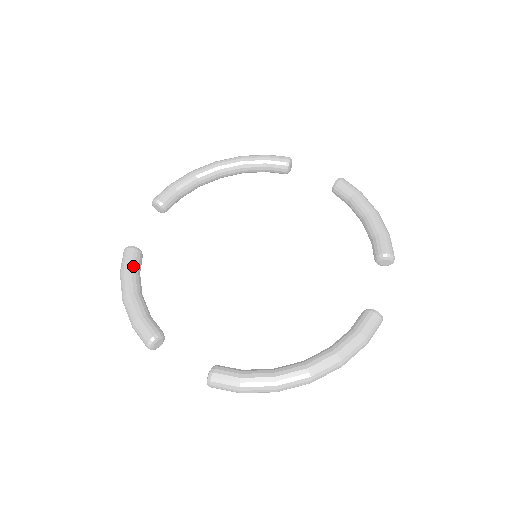
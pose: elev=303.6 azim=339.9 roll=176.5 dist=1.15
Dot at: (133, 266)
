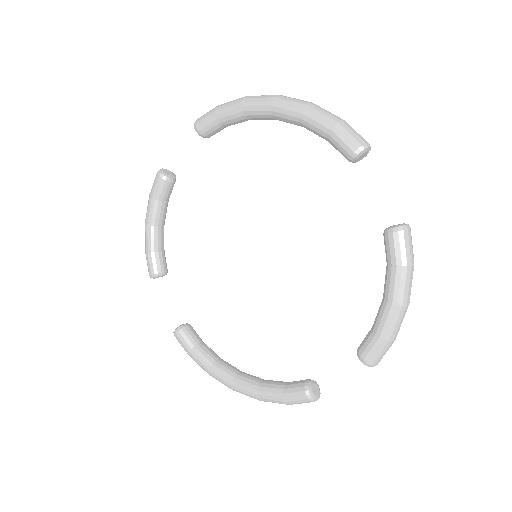
Dot at: (157, 197)
